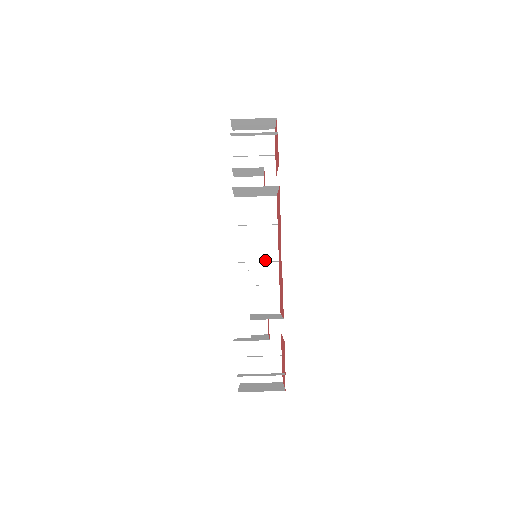
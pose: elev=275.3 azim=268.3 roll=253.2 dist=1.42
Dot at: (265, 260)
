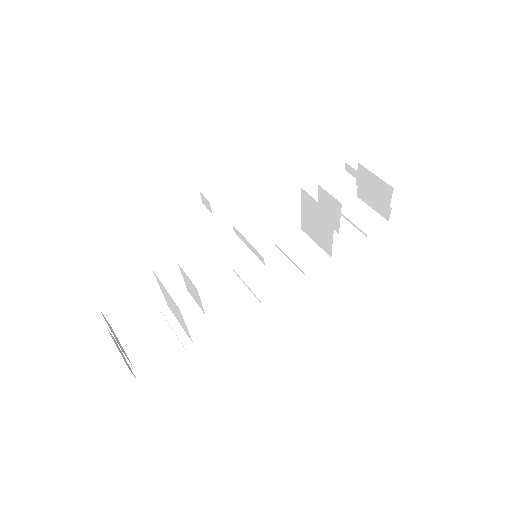
Dot at: (261, 285)
